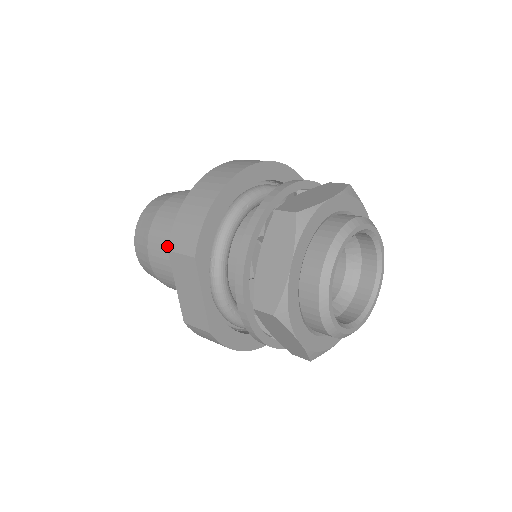
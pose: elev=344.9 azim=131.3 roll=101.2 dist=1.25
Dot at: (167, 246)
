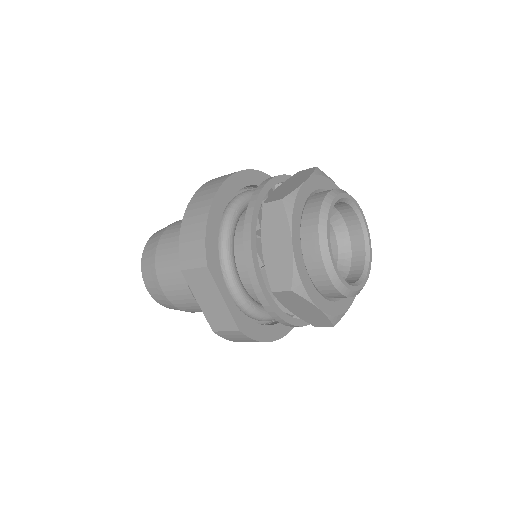
Dot at: (176, 272)
